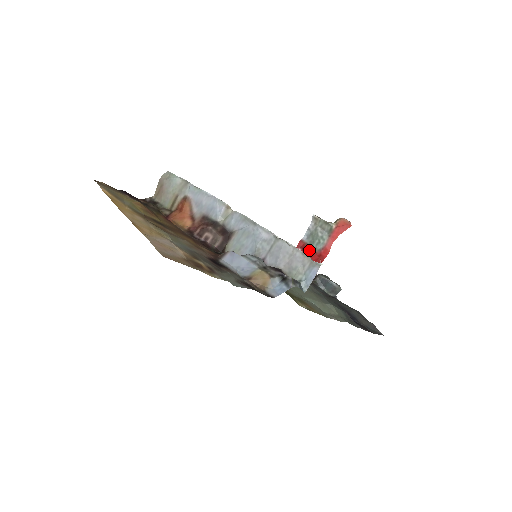
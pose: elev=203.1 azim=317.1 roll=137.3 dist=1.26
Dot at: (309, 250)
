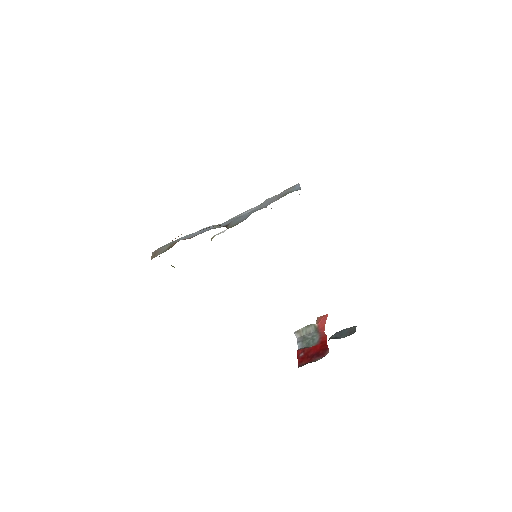
Dot at: (309, 347)
